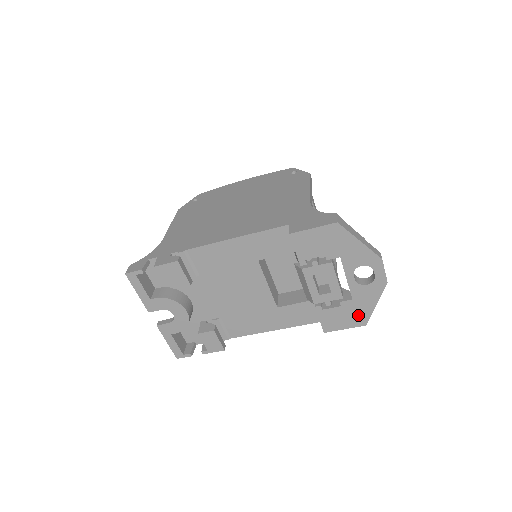
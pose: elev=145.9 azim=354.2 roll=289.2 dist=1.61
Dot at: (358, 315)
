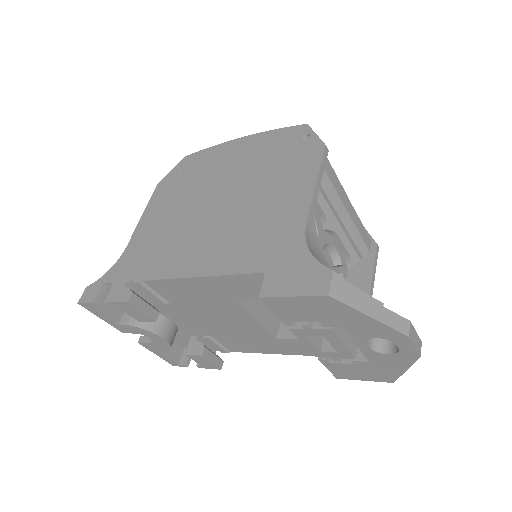
Dot at: (380, 374)
